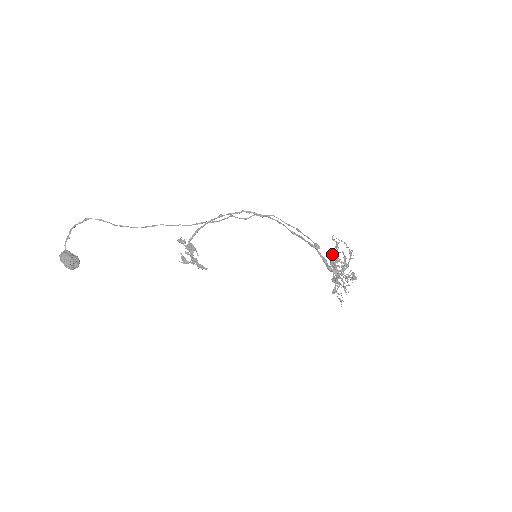
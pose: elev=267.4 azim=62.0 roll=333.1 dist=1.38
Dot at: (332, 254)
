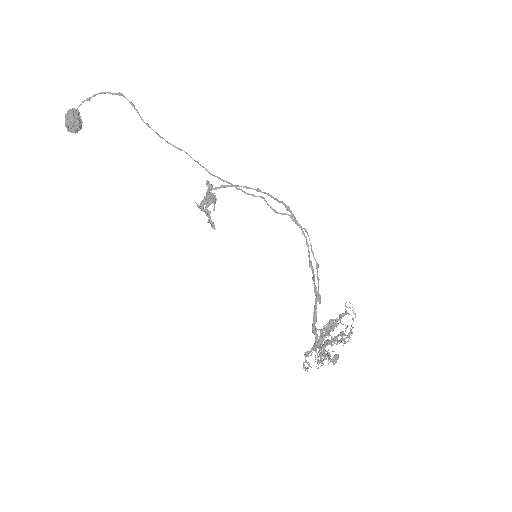
Dot at: occluded
